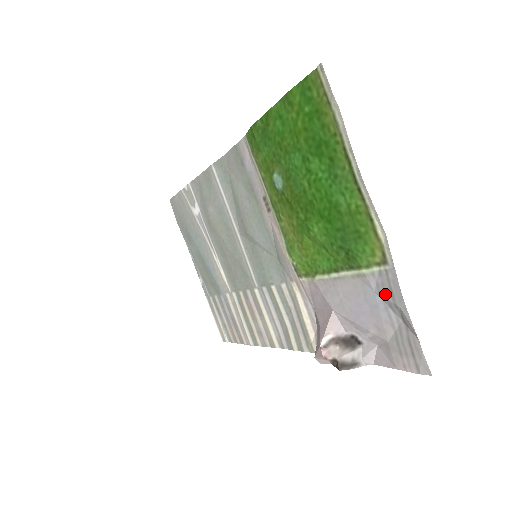
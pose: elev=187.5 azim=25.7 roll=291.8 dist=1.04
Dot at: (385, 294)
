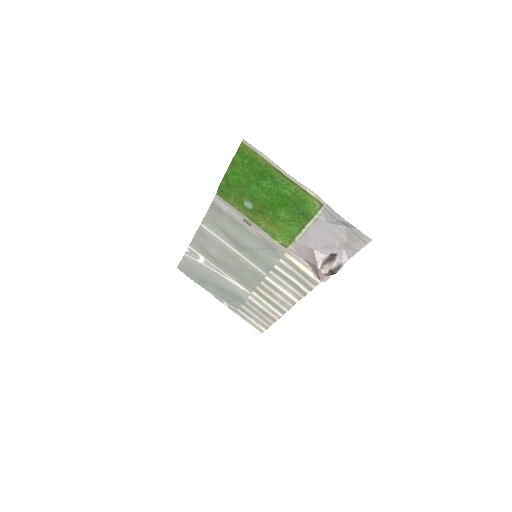
Dot at: (331, 220)
